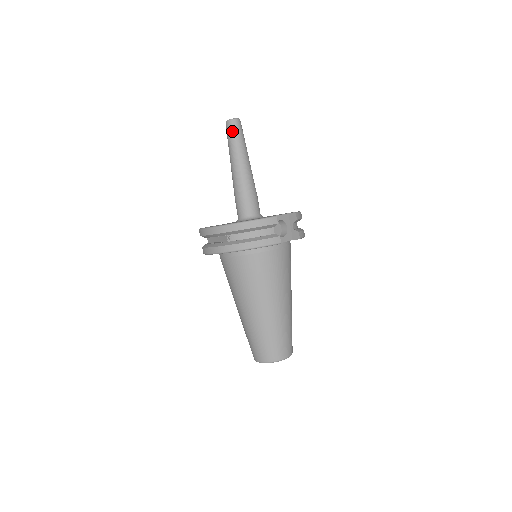
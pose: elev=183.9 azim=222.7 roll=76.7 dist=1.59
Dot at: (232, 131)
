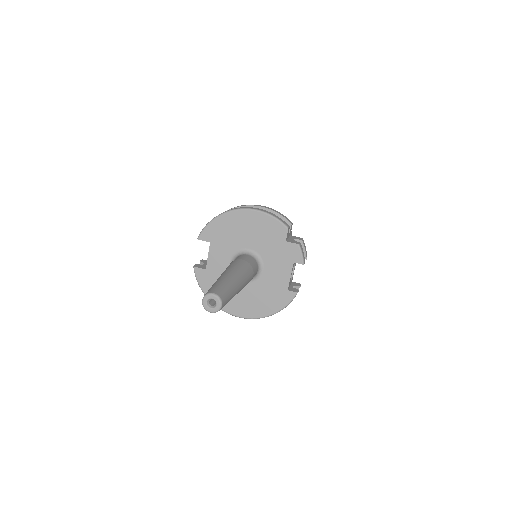
Dot at: occluded
